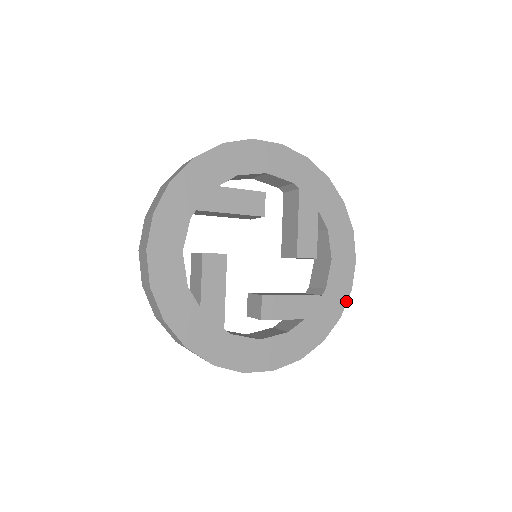
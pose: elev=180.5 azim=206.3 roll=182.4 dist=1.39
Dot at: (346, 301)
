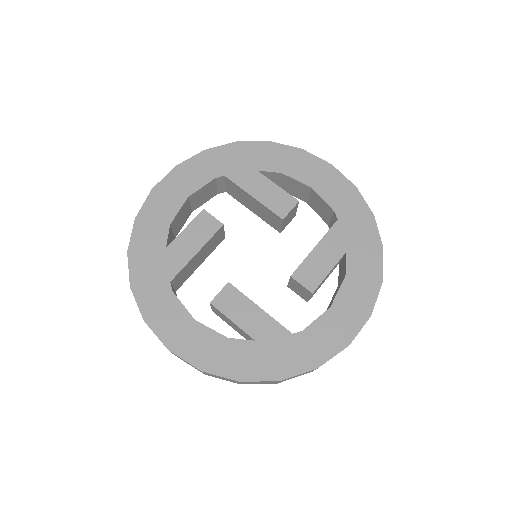
Dot at: (362, 199)
